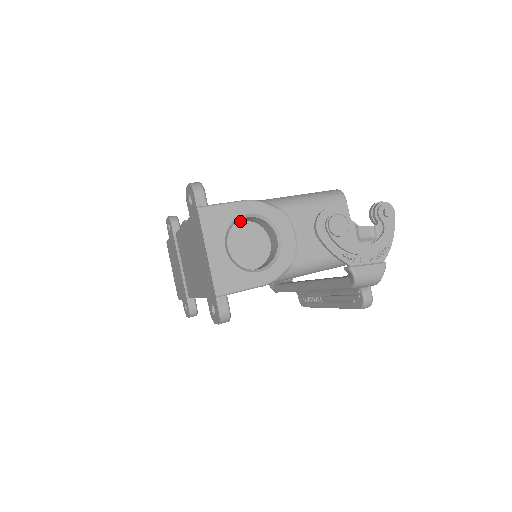
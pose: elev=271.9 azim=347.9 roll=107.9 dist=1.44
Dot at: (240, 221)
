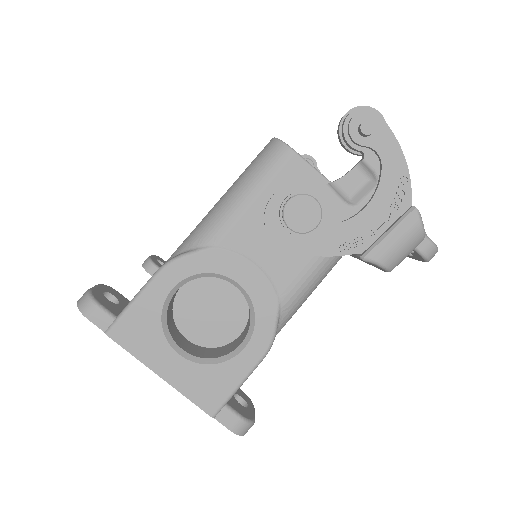
Dot at: occluded
